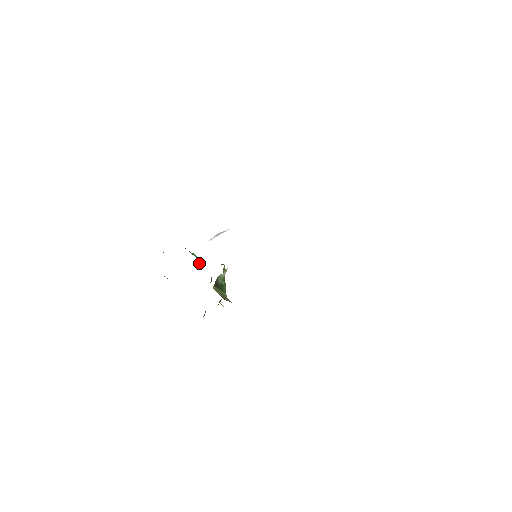
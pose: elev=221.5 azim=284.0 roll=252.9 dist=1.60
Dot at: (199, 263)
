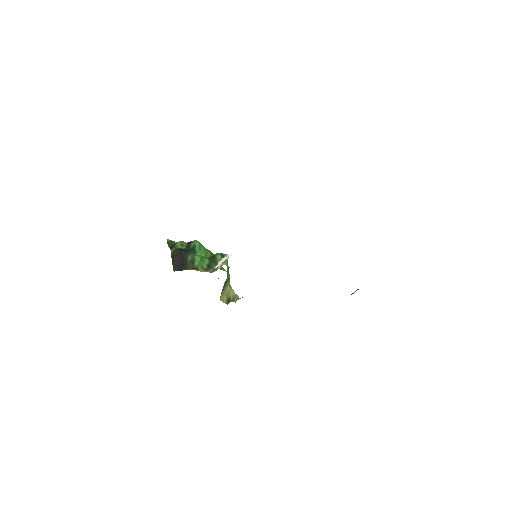
Dot at: (204, 252)
